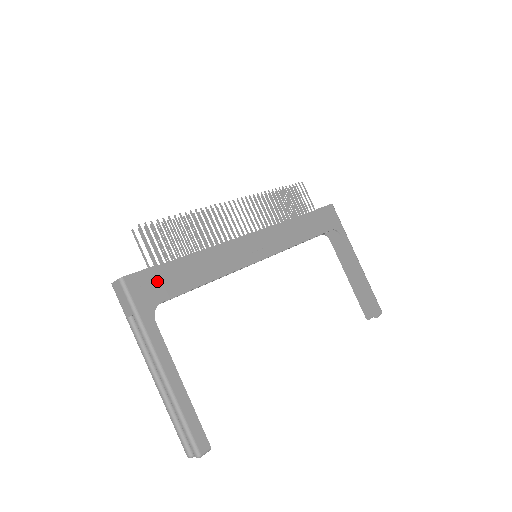
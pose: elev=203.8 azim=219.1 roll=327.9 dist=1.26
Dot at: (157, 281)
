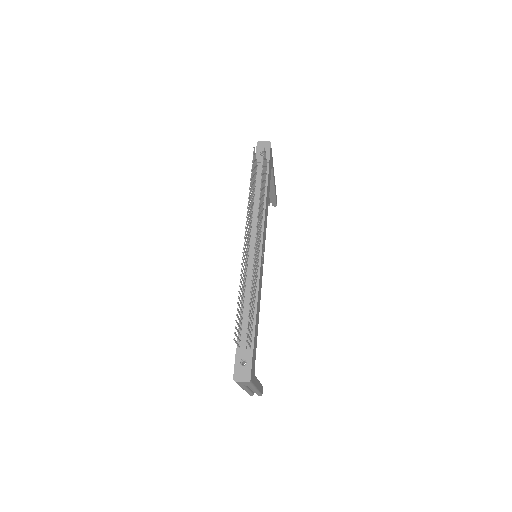
Dot at: (254, 357)
